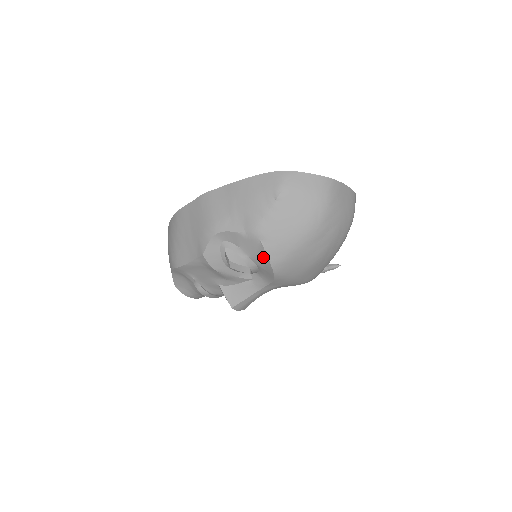
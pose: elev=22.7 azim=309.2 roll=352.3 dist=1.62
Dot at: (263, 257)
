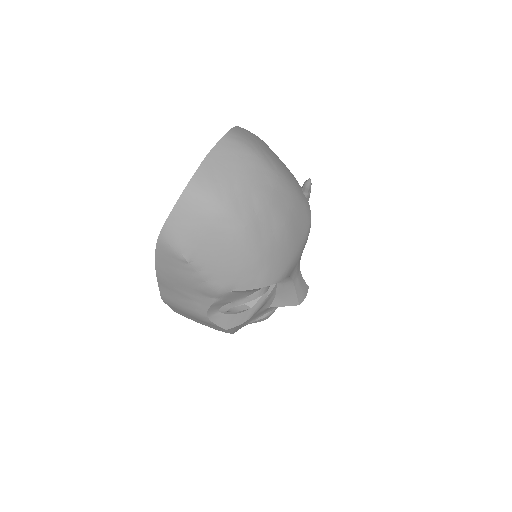
Dot at: (252, 290)
